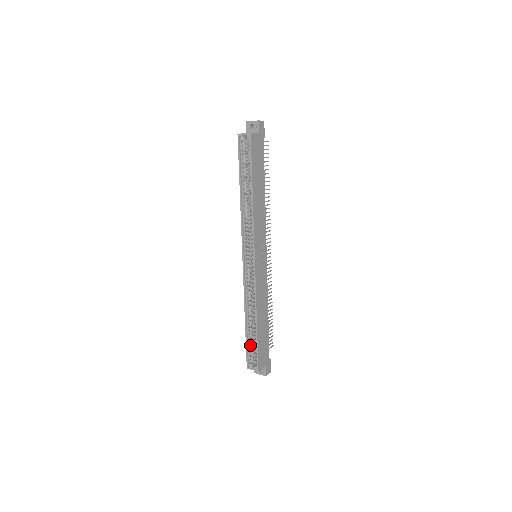
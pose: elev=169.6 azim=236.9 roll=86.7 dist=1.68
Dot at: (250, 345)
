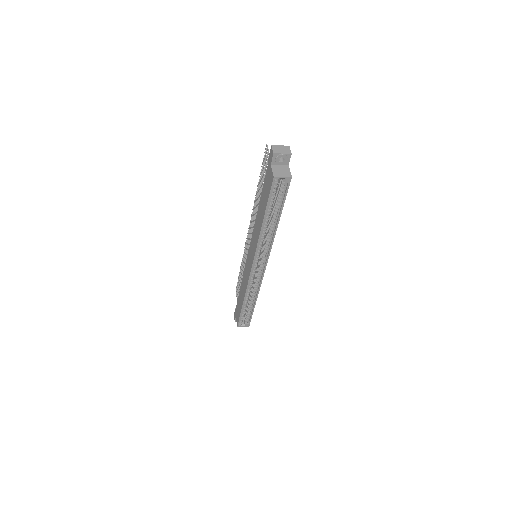
Dot at: (243, 314)
